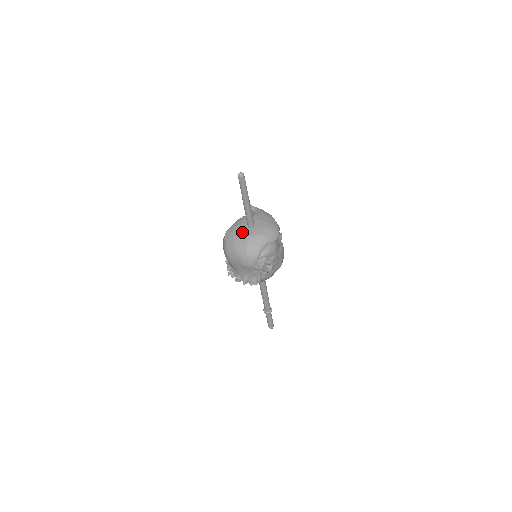
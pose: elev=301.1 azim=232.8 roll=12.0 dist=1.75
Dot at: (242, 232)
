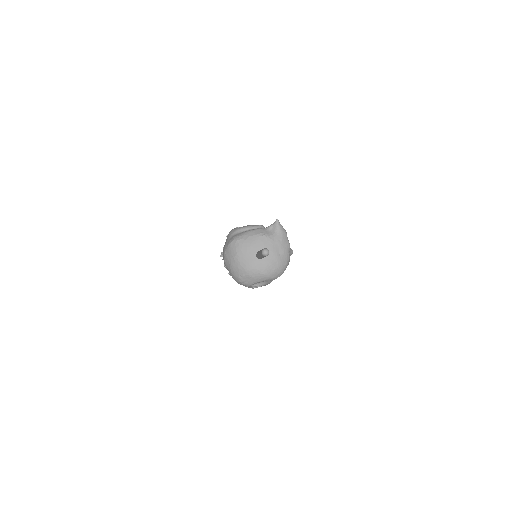
Dot at: (247, 257)
